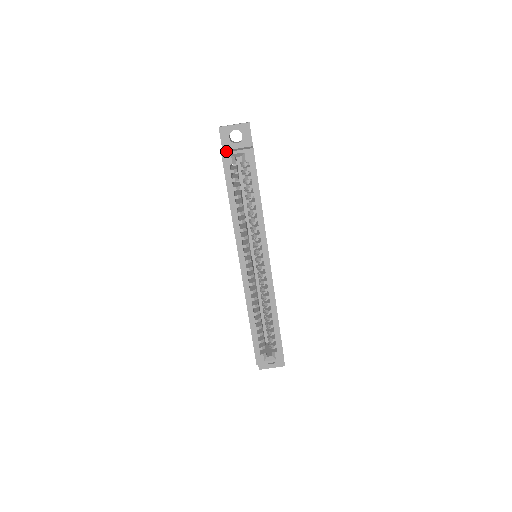
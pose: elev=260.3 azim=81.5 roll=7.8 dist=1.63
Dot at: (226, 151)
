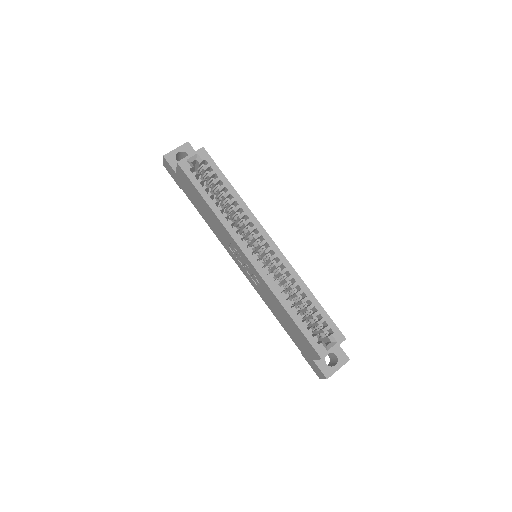
Dot at: occluded
